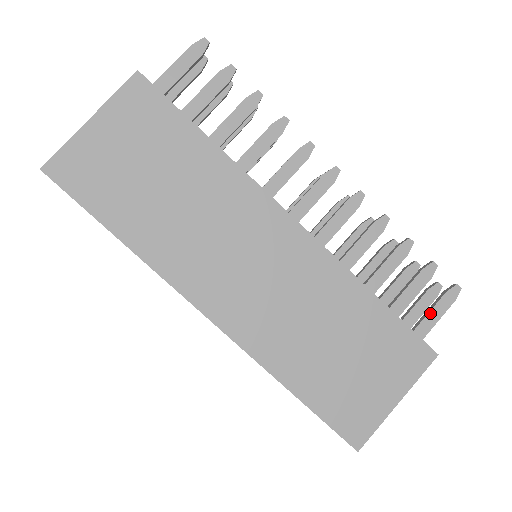
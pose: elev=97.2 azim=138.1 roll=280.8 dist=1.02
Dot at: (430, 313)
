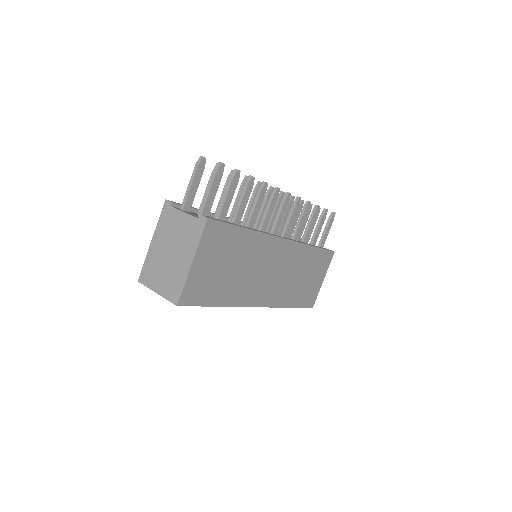
Dot at: (326, 232)
